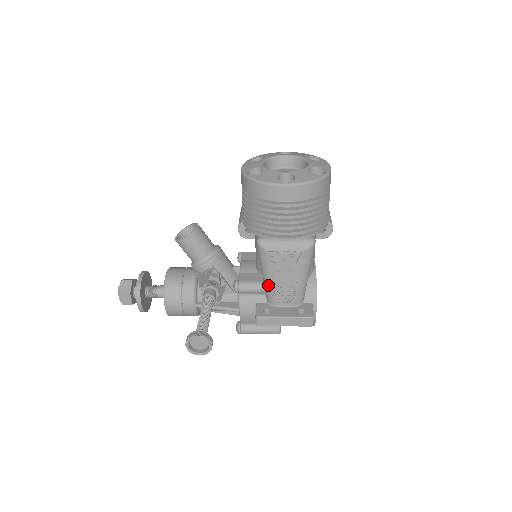
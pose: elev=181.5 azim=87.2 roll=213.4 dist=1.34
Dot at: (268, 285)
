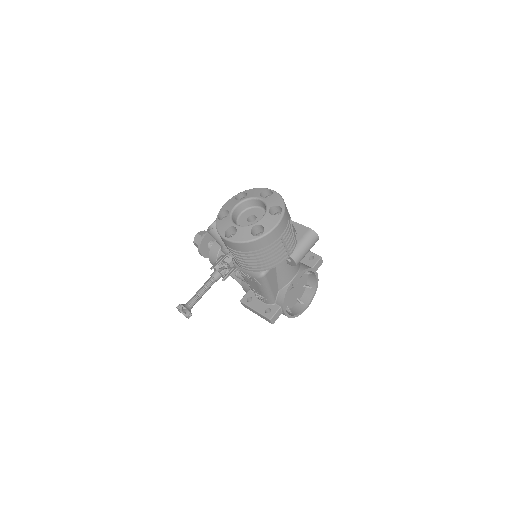
Dot at: occluded
